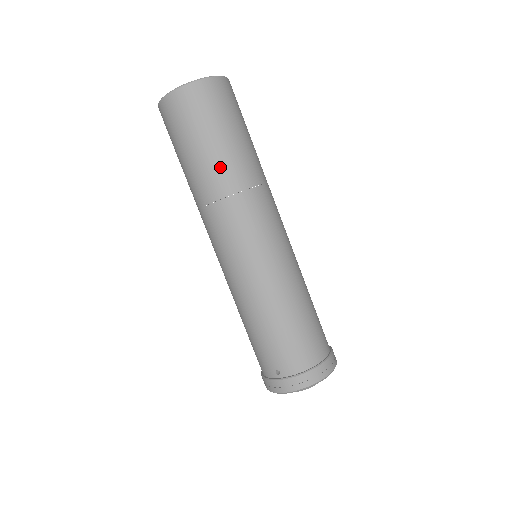
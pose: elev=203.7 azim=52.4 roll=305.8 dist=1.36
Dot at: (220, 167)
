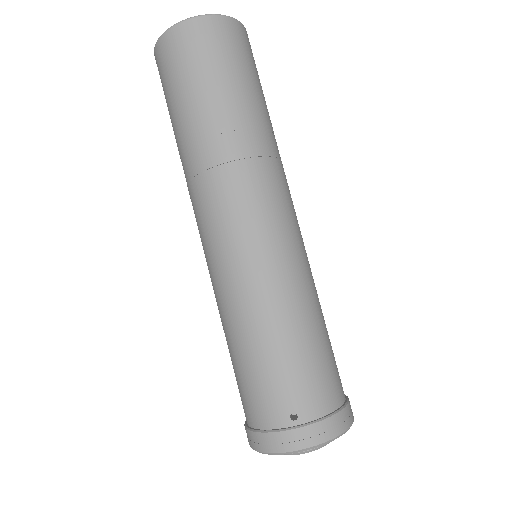
Dot at: (246, 119)
